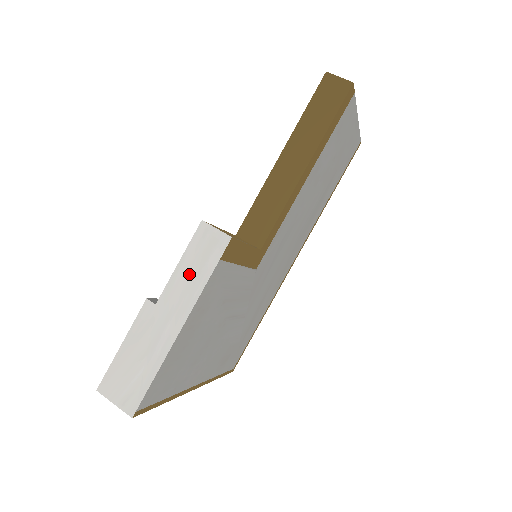
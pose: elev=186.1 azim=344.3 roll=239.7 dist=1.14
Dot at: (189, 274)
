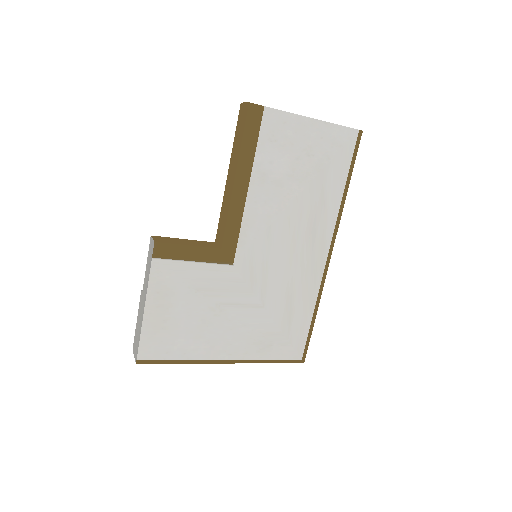
Dot at: (147, 270)
